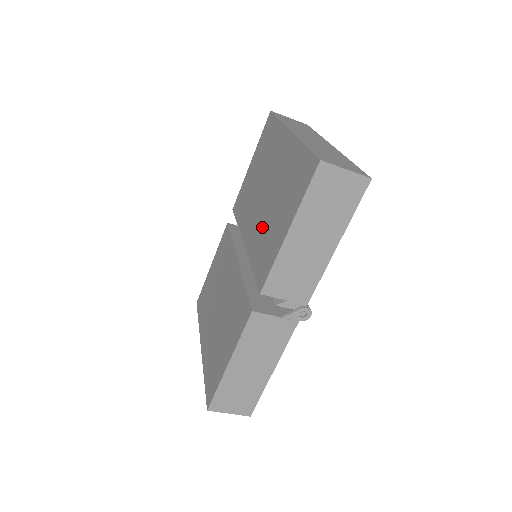
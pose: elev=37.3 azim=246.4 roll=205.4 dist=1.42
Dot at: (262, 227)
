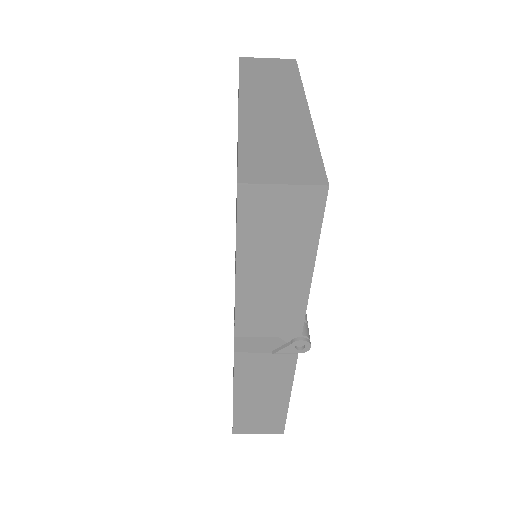
Dot at: occluded
